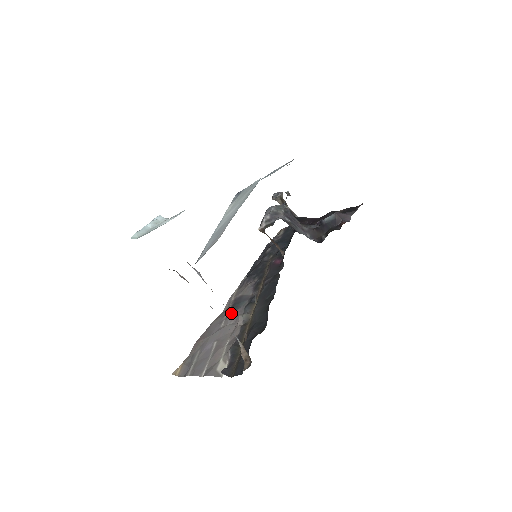
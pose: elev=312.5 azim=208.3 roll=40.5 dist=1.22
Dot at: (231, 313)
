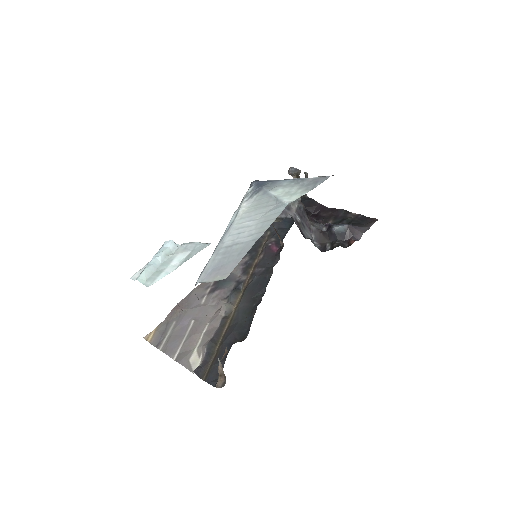
Dot at: (215, 292)
